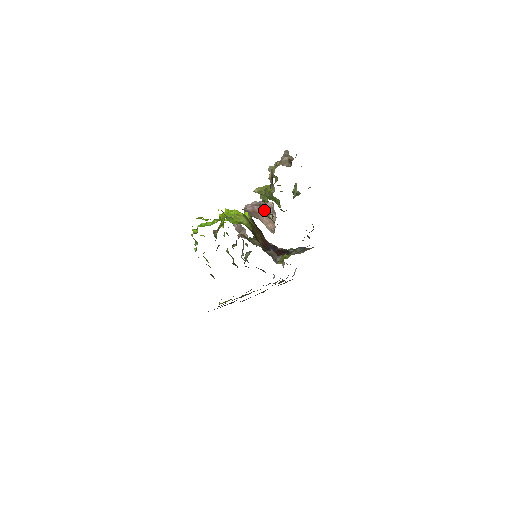
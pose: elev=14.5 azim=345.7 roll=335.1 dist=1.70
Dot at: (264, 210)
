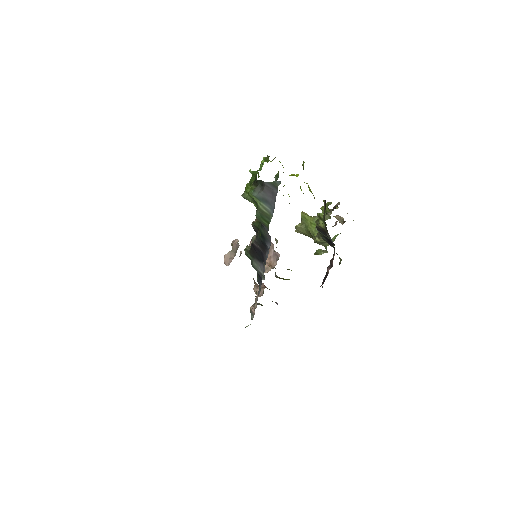
Dot at: (273, 251)
